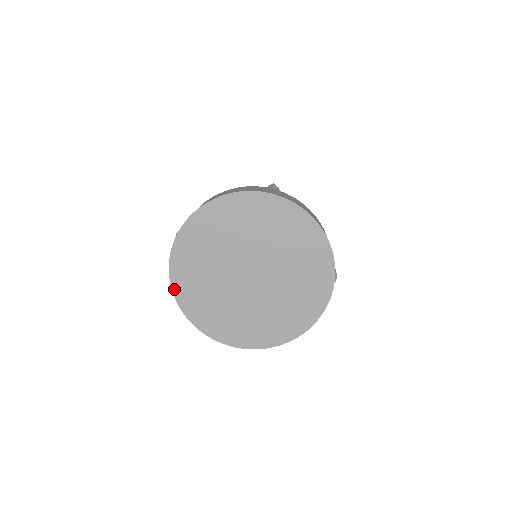
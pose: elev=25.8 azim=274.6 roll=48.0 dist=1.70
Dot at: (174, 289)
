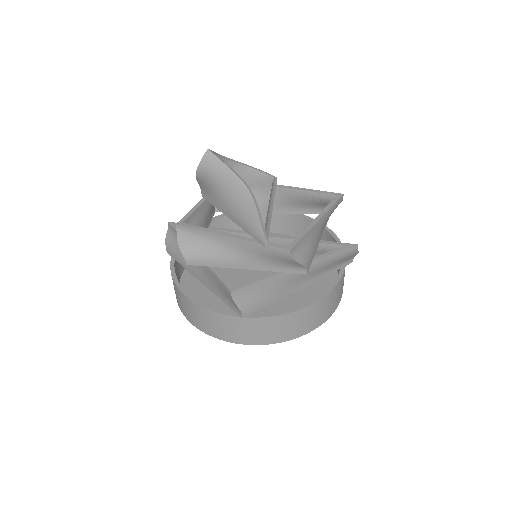
Dot at: occluded
